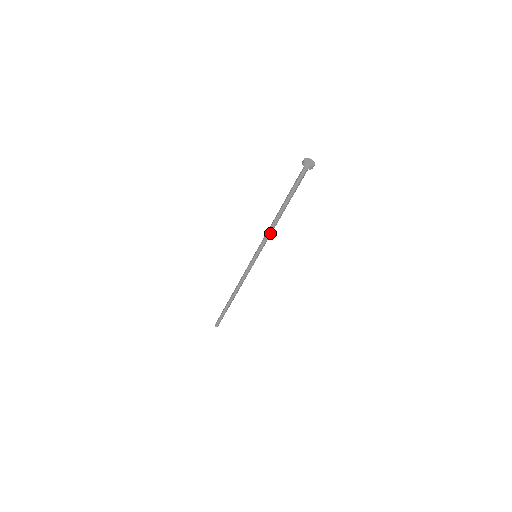
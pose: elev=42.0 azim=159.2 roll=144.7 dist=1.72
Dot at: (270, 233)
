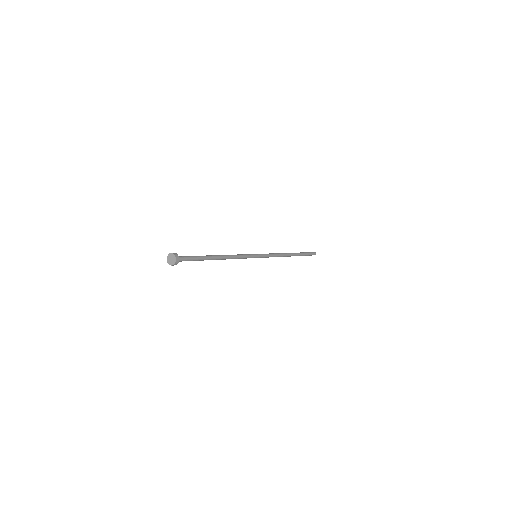
Dot at: (234, 258)
